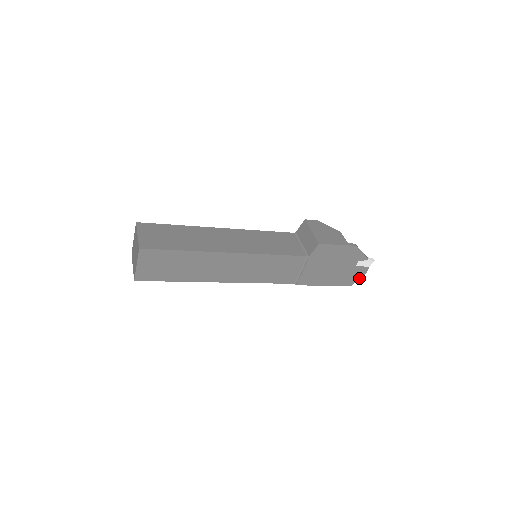
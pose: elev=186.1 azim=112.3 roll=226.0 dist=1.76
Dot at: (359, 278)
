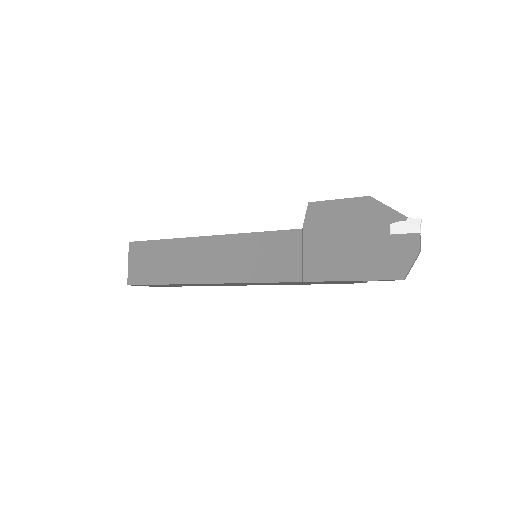
Dot at: (412, 261)
